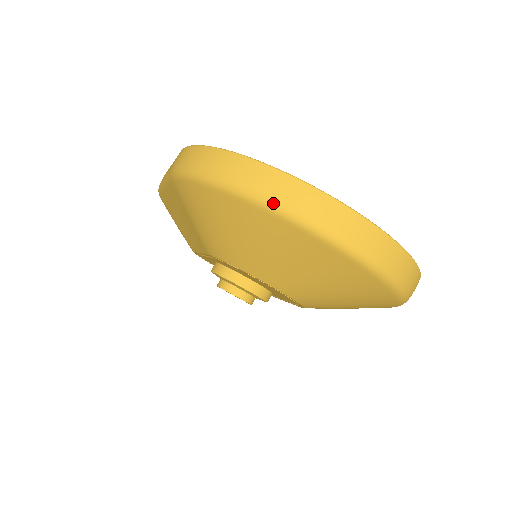
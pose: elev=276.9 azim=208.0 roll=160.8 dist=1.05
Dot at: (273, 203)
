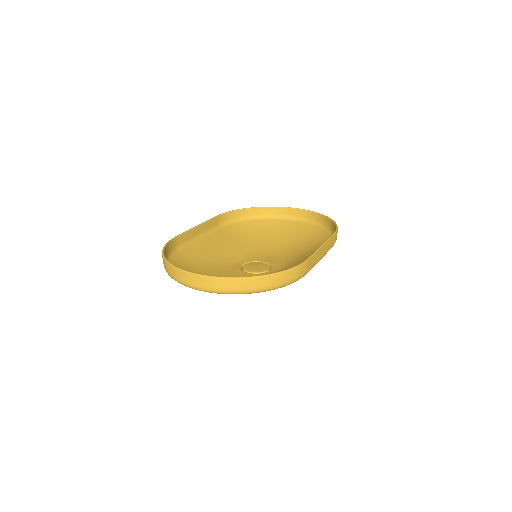
Dot at: (172, 278)
